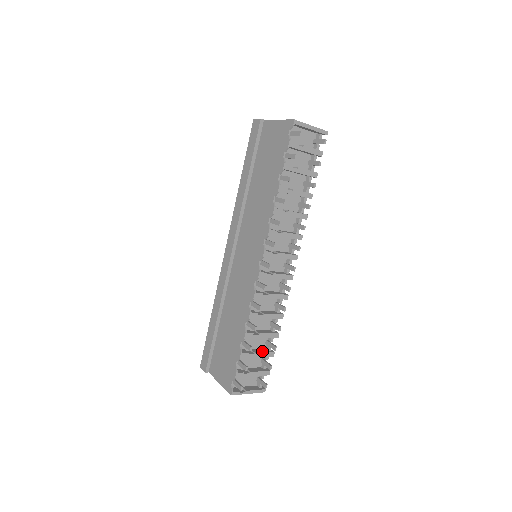
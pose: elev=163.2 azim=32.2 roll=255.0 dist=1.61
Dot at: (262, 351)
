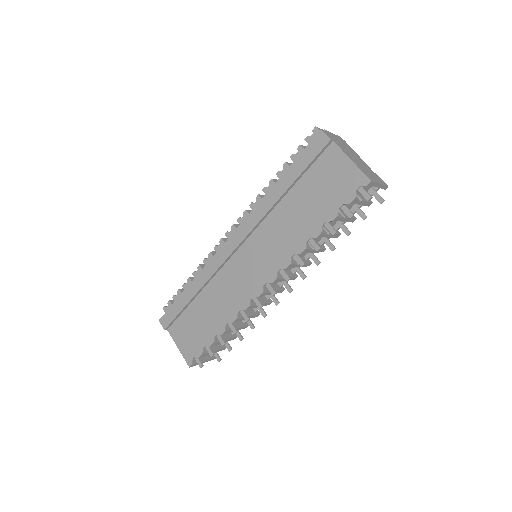
Dot at: (228, 337)
